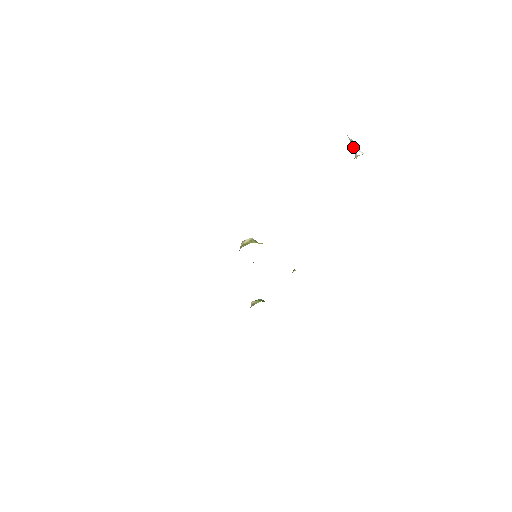
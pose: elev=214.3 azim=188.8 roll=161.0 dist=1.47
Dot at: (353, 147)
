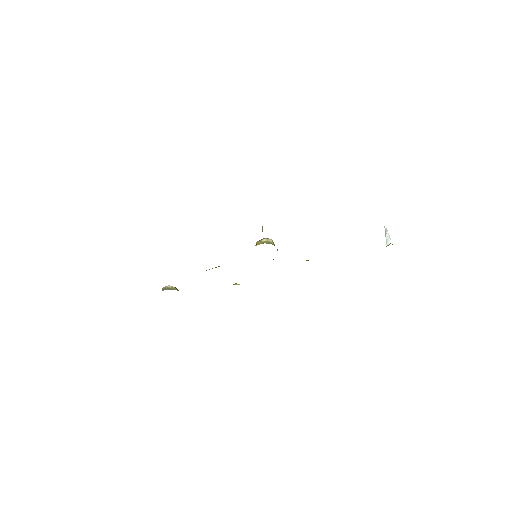
Dot at: (388, 235)
